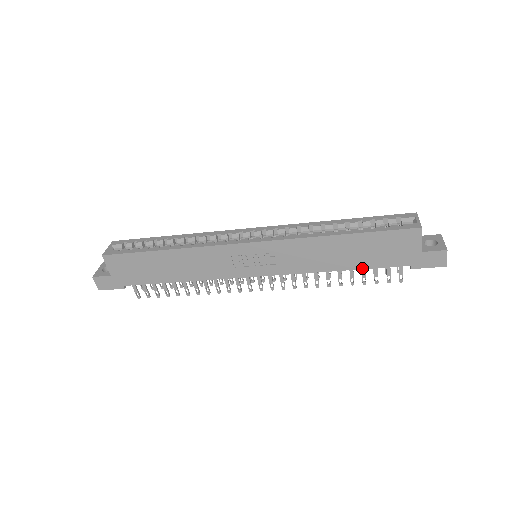
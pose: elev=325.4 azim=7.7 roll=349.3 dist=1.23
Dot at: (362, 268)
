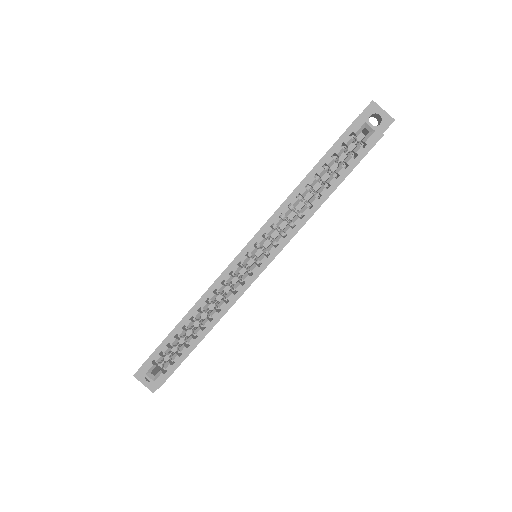
Dot at: occluded
